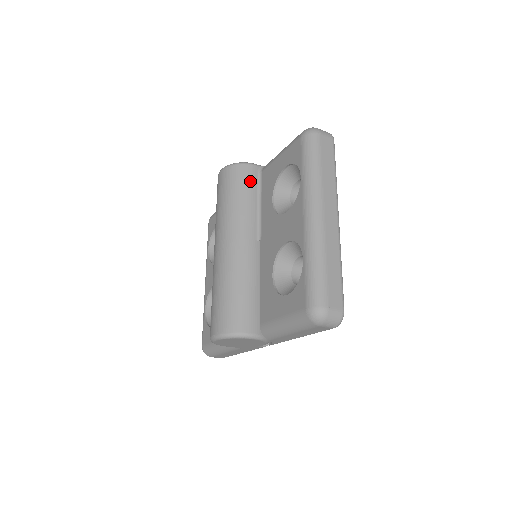
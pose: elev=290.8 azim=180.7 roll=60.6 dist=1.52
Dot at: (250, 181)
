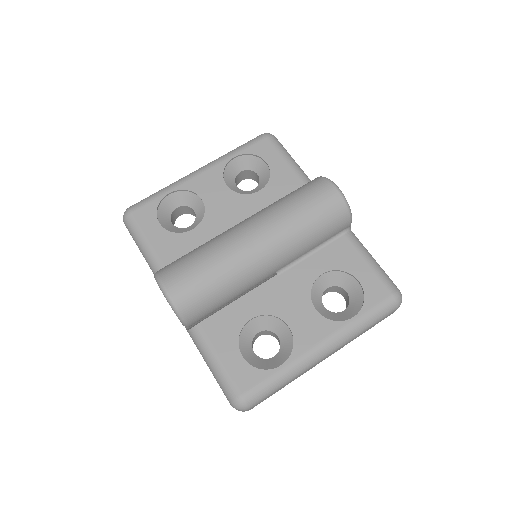
Dot at: (334, 232)
